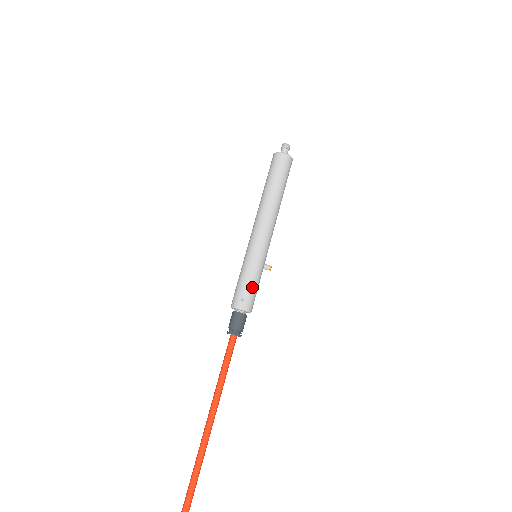
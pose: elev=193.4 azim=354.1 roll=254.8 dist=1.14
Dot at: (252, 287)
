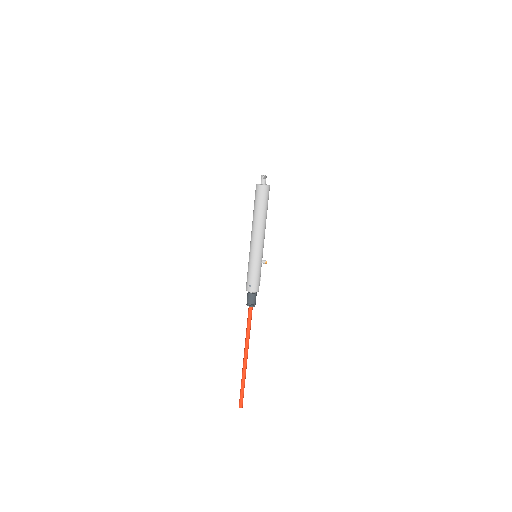
Dot at: (255, 278)
